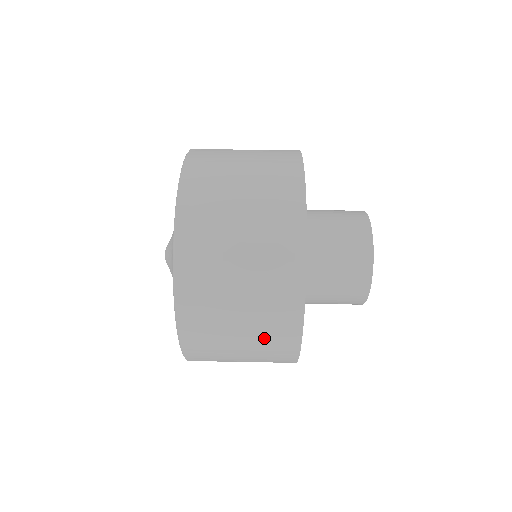
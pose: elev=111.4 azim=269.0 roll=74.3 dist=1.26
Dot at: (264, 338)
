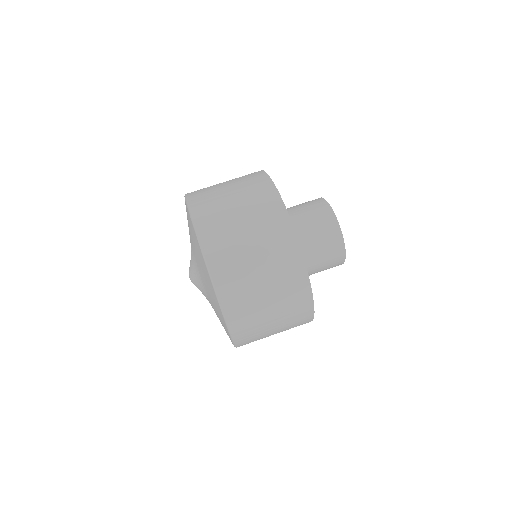
Dot at: (281, 282)
